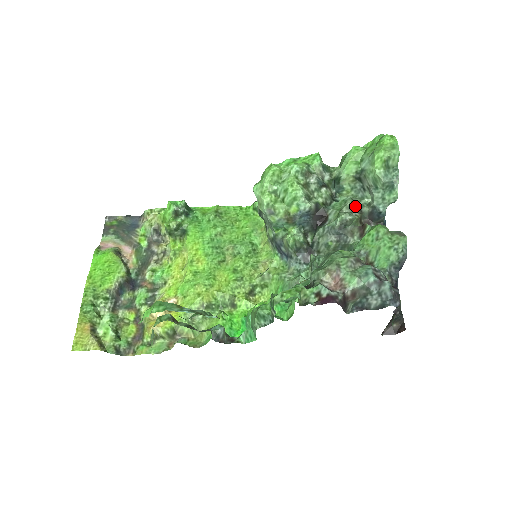
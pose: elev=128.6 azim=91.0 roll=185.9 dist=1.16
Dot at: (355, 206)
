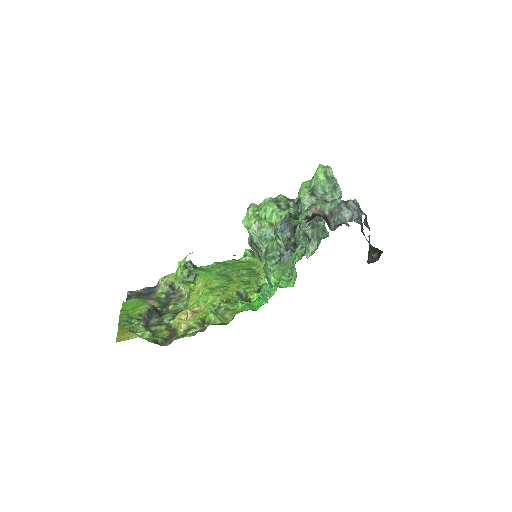
Dot at: occluded
